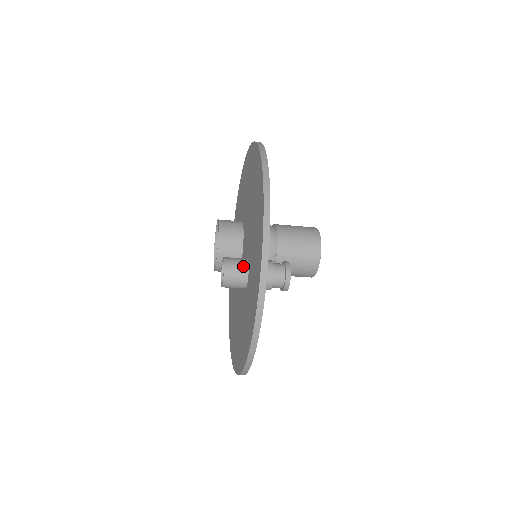
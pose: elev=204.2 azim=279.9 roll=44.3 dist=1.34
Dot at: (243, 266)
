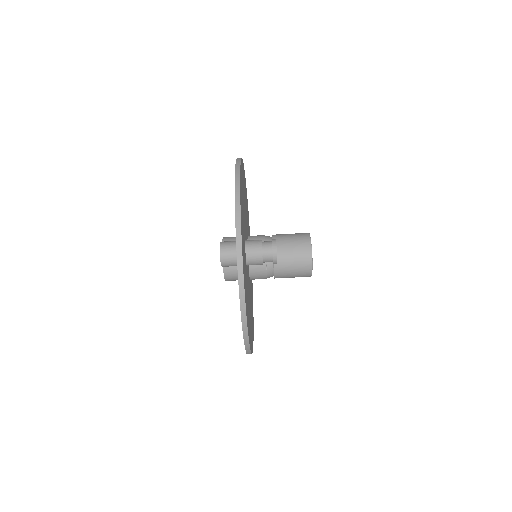
Dot at: occluded
